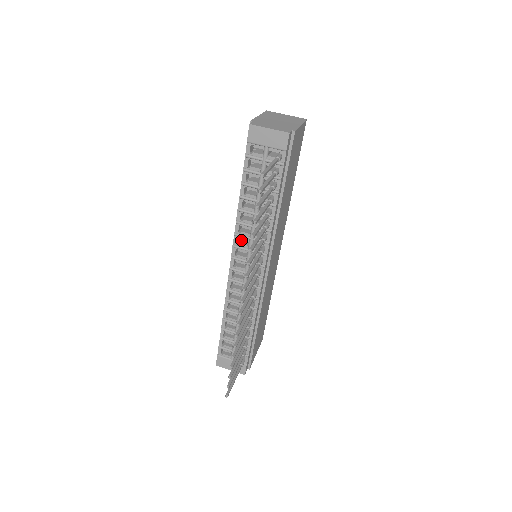
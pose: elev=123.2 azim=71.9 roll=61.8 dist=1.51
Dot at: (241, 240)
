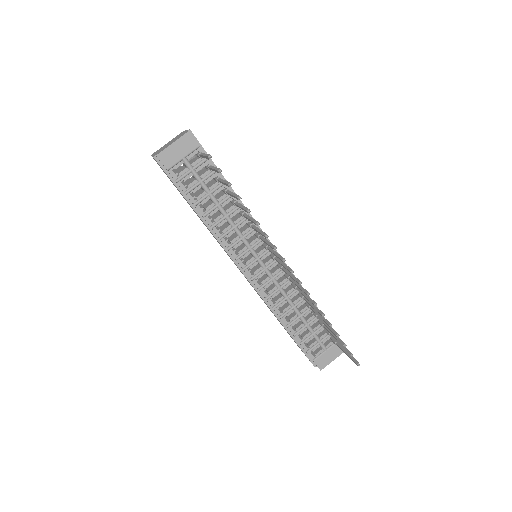
Dot at: (236, 251)
